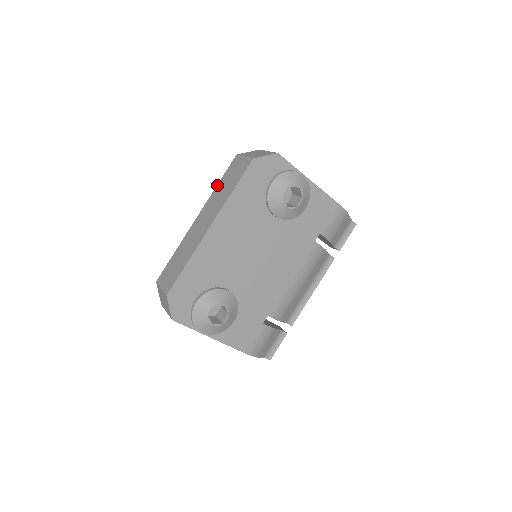
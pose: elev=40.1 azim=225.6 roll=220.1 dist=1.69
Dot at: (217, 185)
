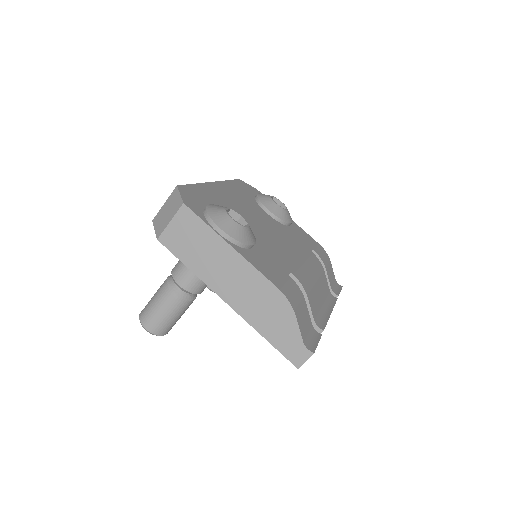
Dot at: occluded
